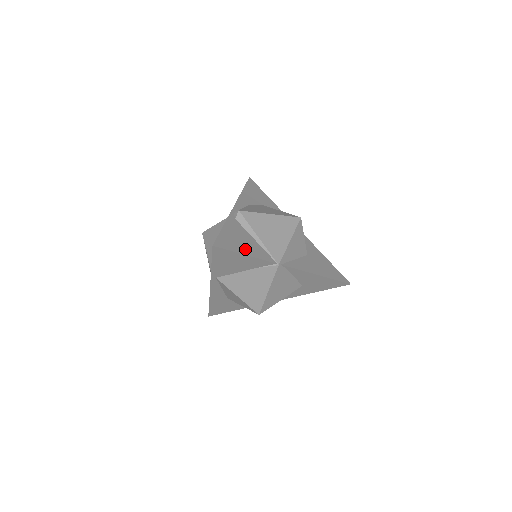
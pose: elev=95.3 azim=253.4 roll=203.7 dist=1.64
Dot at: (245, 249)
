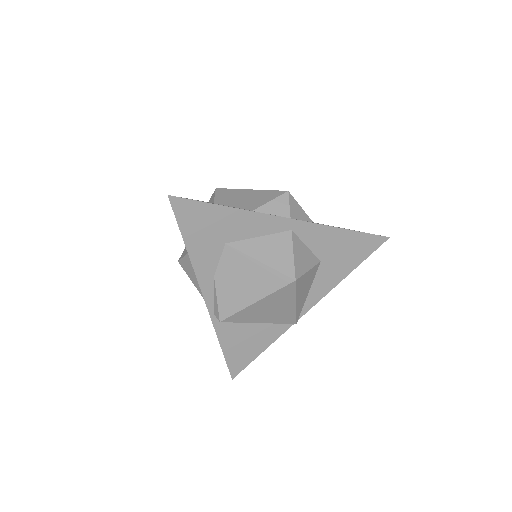
Dot at: (257, 347)
